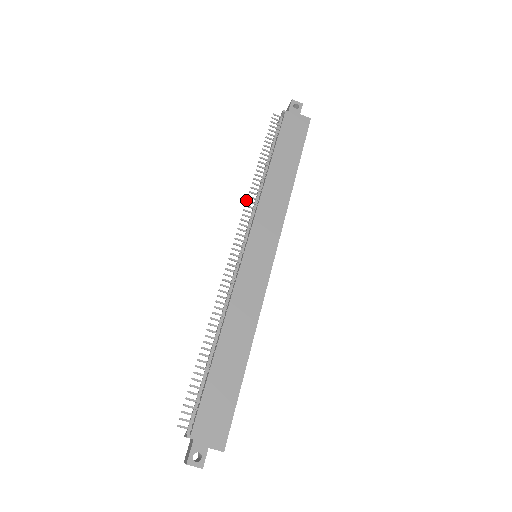
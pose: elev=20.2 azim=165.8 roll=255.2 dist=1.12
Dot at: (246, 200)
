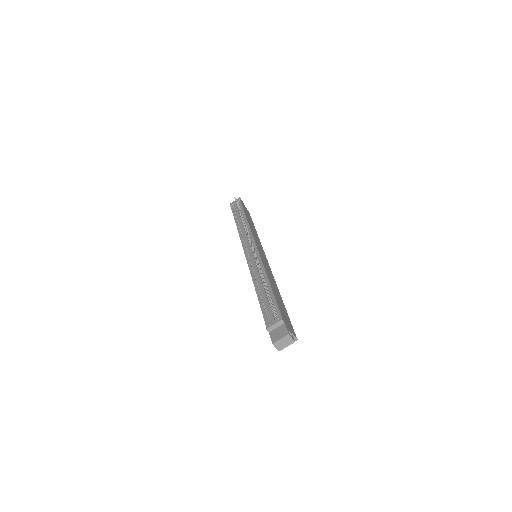
Dot at: (244, 225)
